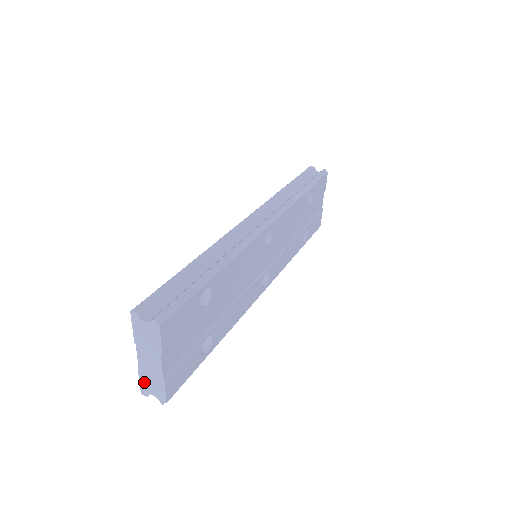
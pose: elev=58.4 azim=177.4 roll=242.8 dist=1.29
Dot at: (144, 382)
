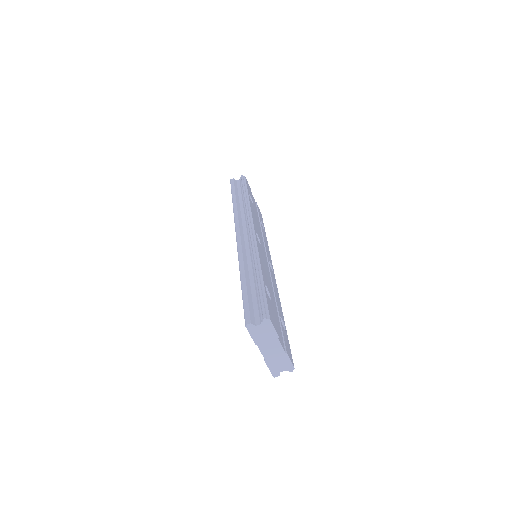
Dot at: (273, 367)
